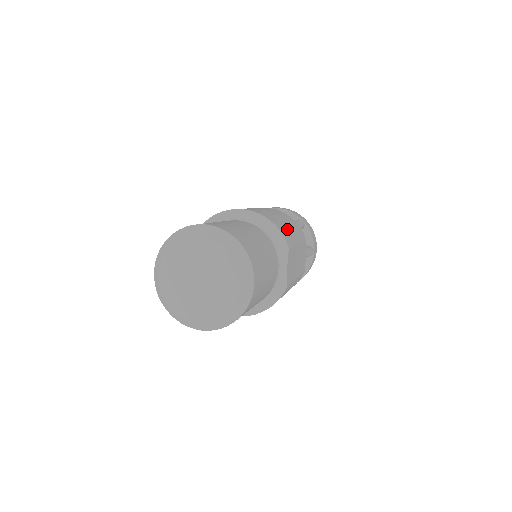
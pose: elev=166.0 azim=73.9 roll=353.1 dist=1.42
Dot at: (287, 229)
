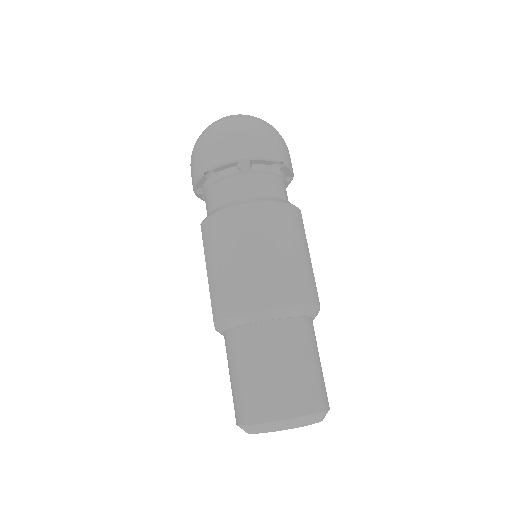
Dot at: (307, 271)
